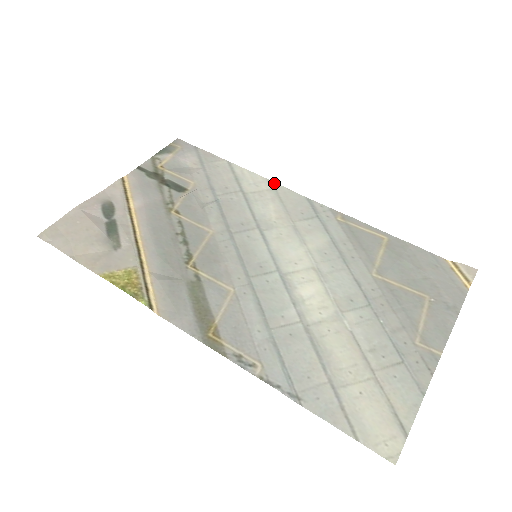
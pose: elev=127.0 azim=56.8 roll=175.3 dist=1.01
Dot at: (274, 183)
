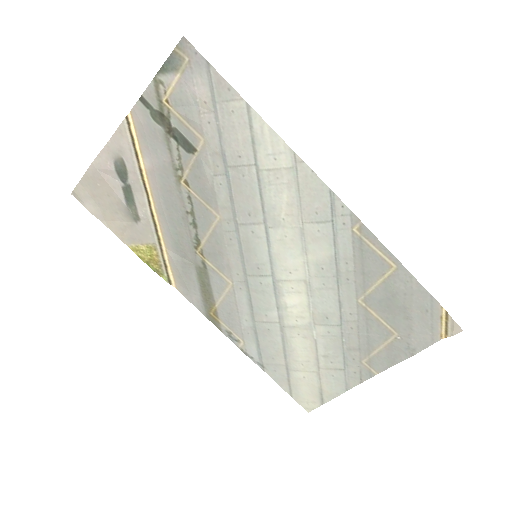
Dot at: (297, 158)
